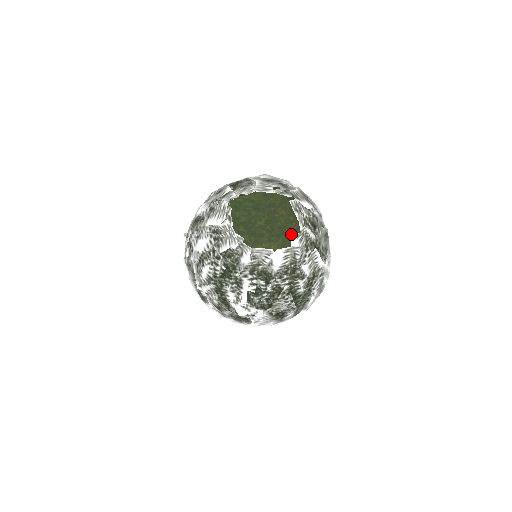
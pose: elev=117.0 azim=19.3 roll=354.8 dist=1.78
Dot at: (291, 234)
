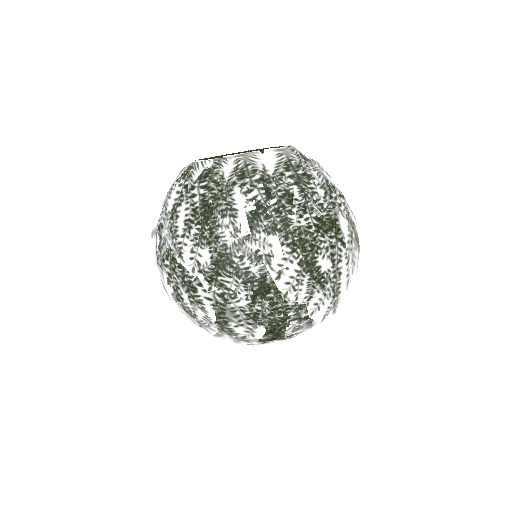
Dot at: (277, 147)
